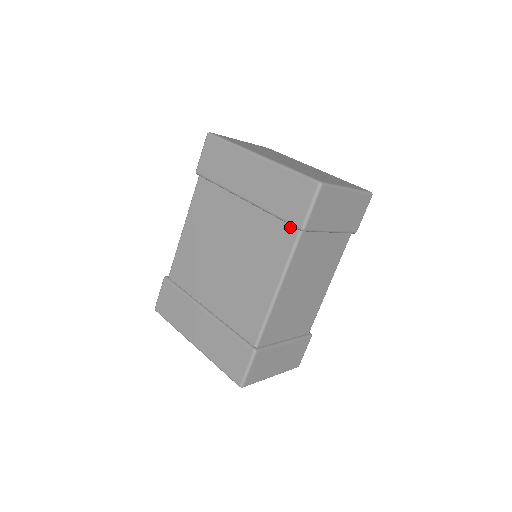
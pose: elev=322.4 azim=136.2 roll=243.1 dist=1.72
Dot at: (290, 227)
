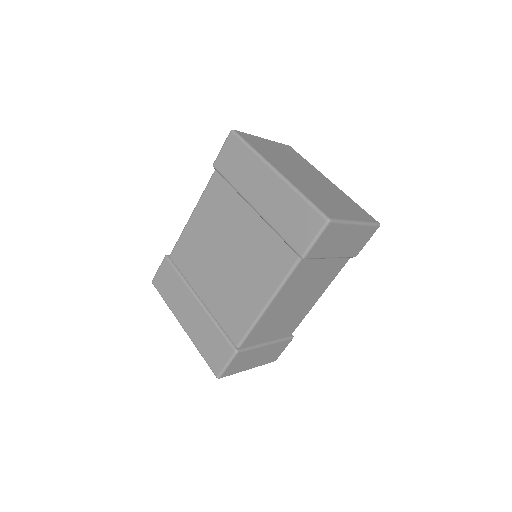
Dot at: (291, 251)
